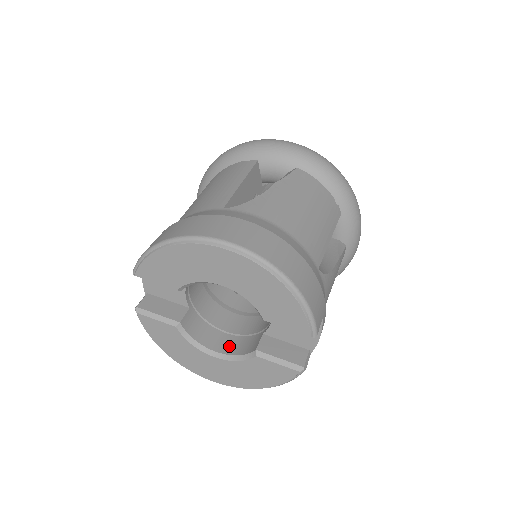
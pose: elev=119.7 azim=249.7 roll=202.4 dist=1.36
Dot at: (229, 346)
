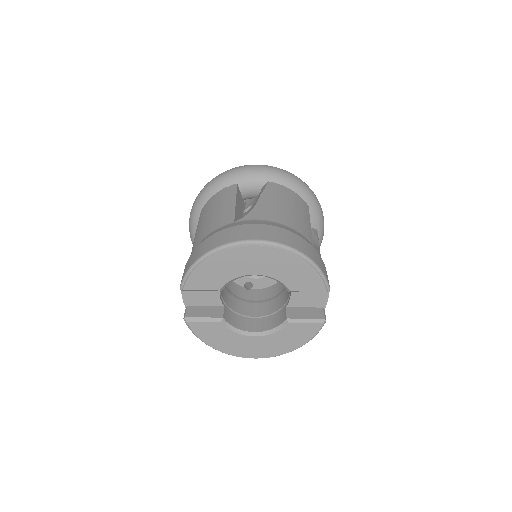
Dot at: (263, 325)
